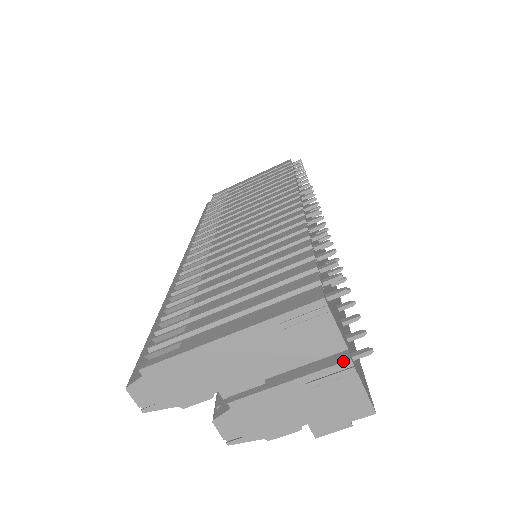
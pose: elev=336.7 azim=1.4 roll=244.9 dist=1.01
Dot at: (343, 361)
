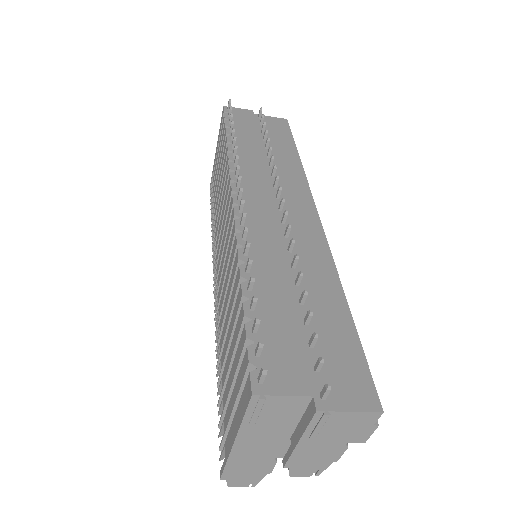
Dot at: (313, 414)
